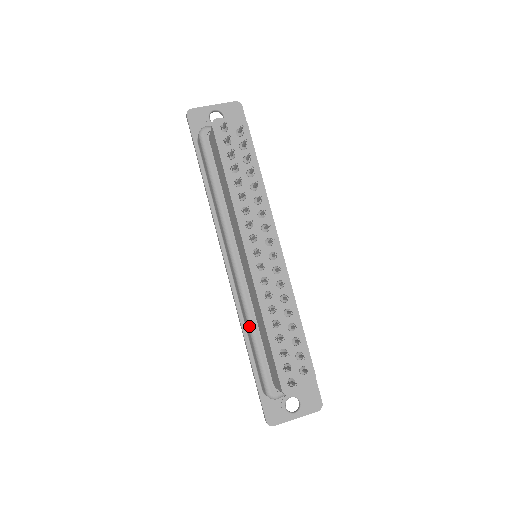
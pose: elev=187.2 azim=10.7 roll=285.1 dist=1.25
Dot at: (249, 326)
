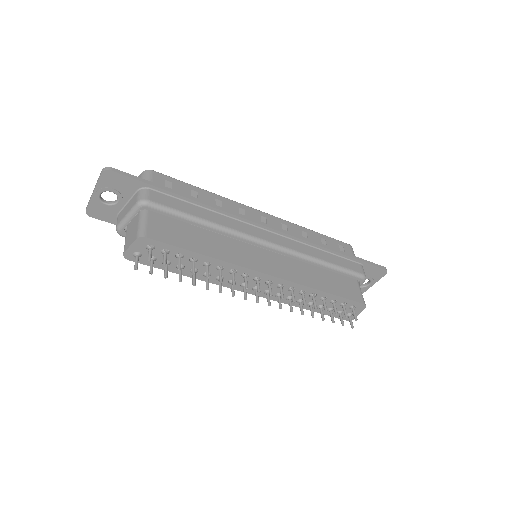
Dot at: occluded
